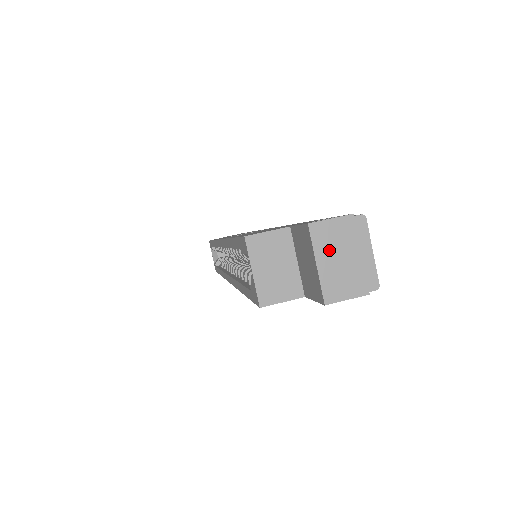
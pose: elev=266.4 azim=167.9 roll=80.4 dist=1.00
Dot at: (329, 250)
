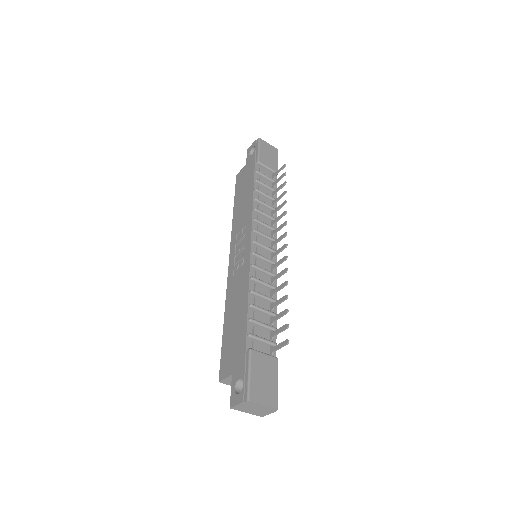
Dot at: (246, 410)
